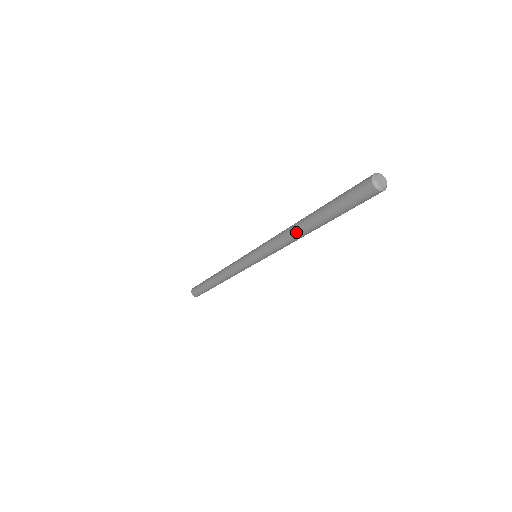
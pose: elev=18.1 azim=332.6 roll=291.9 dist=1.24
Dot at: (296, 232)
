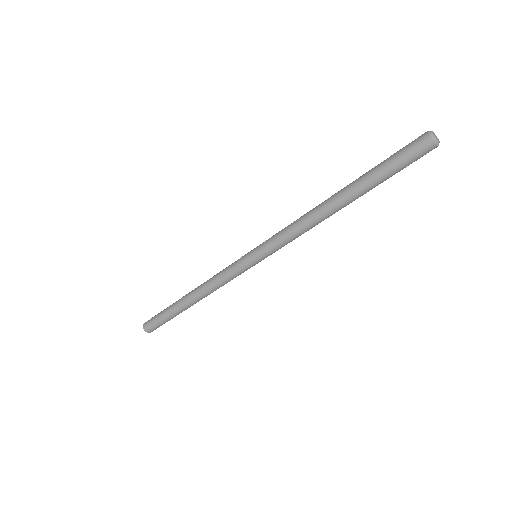
Dot at: (323, 208)
